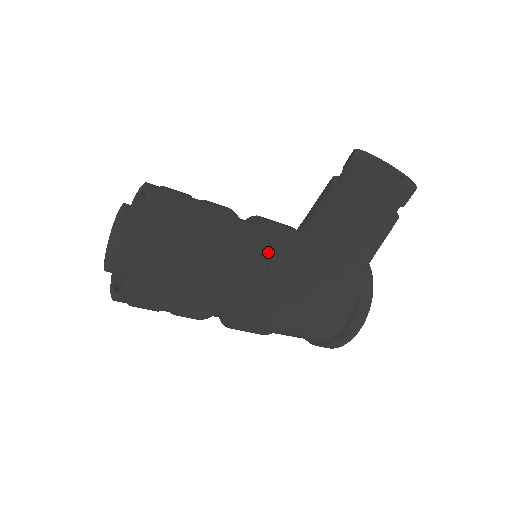
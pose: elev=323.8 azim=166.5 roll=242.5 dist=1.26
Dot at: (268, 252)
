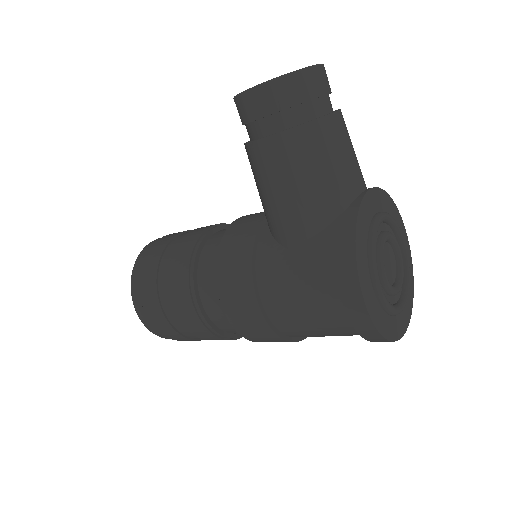
Dot at: occluded
